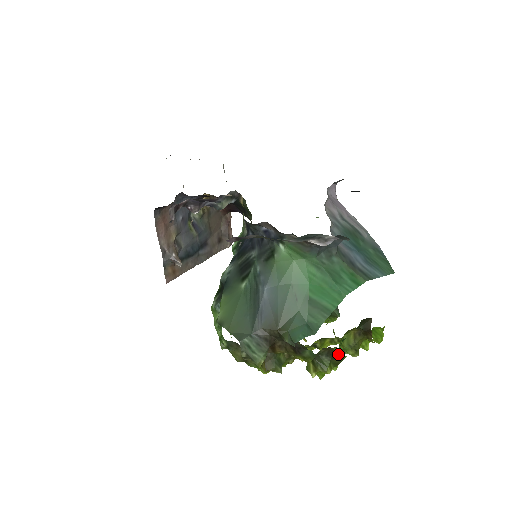
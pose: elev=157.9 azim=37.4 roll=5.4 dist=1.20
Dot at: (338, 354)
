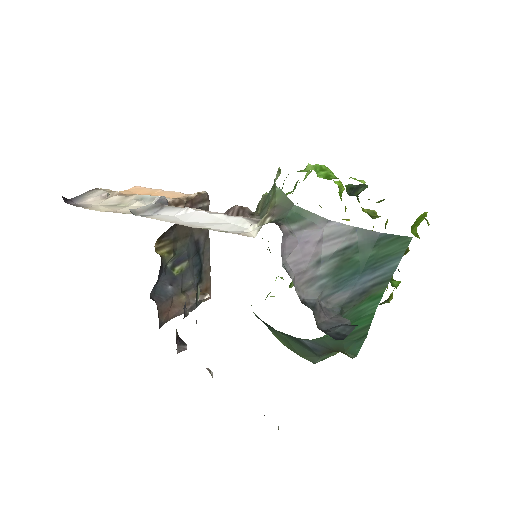
Dot at: occluded
